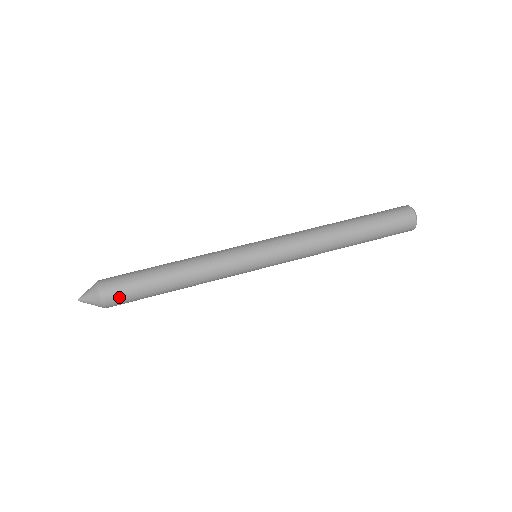
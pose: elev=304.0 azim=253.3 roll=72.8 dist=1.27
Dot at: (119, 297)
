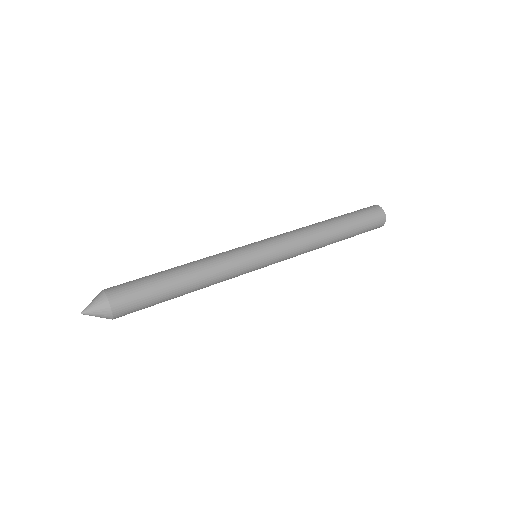
Dot at: (130, 305)
